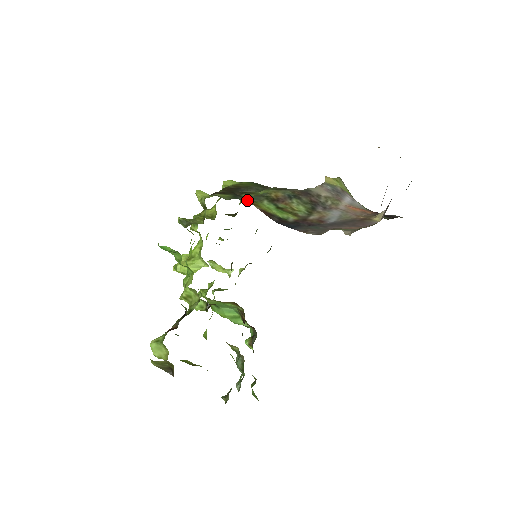
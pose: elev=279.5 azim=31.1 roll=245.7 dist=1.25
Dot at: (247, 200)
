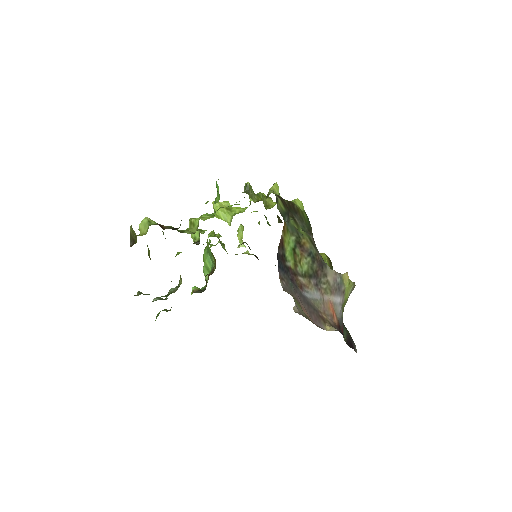
Dot at: (284, 223)
